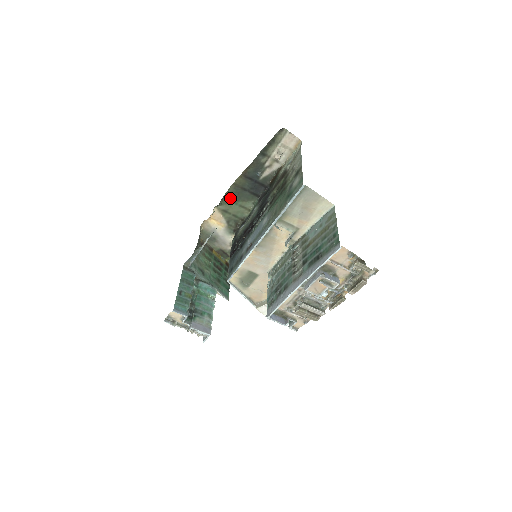
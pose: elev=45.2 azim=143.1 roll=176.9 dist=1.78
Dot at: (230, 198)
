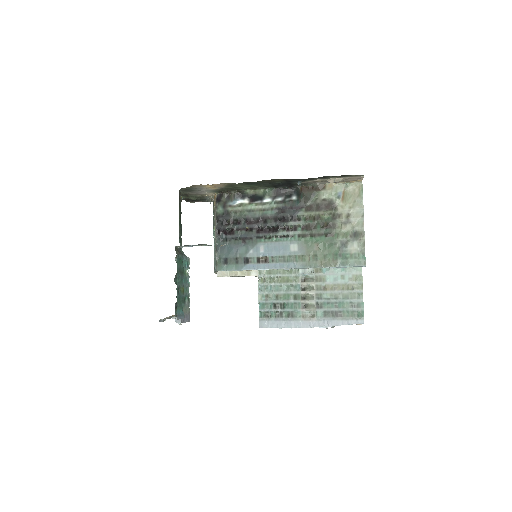
Dot at: (250, 183)
